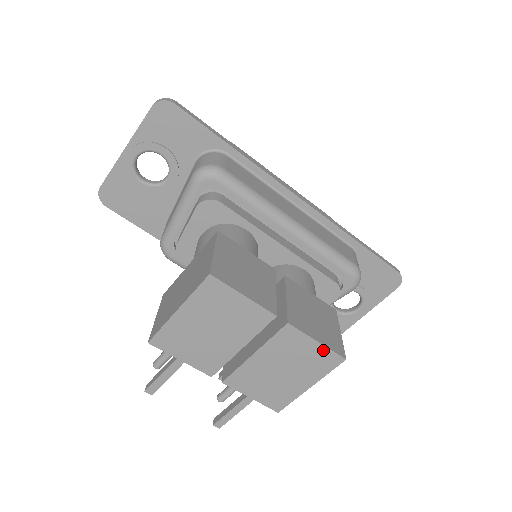
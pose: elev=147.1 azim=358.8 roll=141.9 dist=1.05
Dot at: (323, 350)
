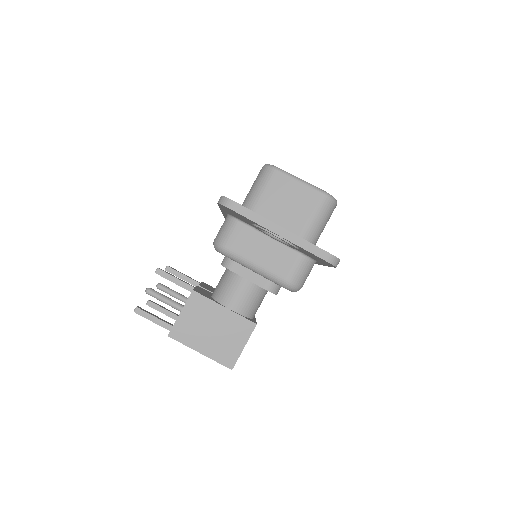
Dot at: occluded
